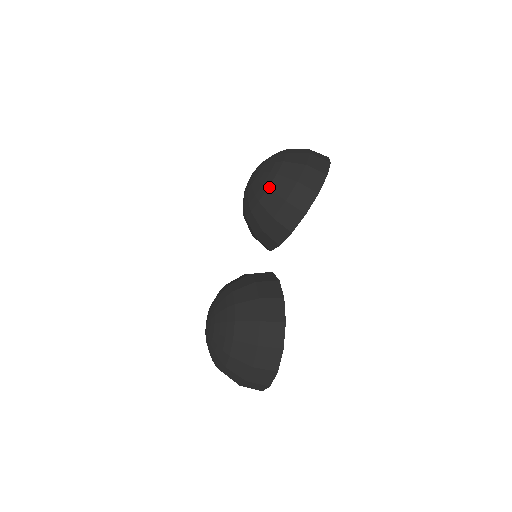
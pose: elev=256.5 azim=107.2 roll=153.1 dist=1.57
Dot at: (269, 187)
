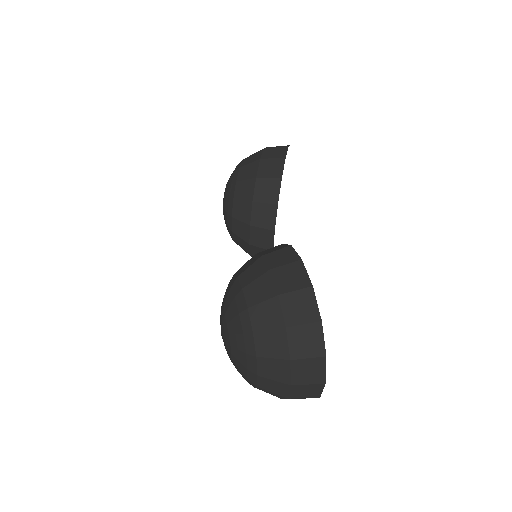
Dot at: (237, 180)
